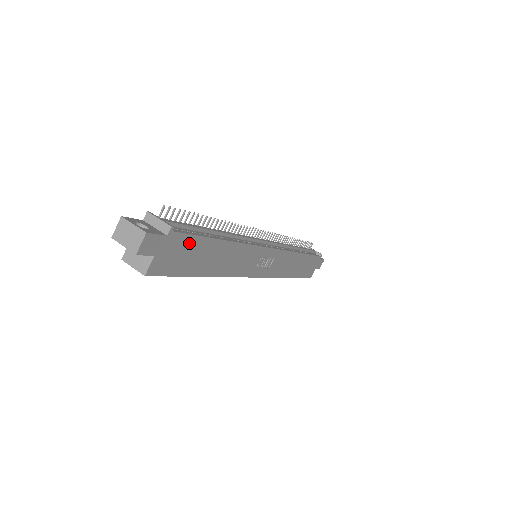
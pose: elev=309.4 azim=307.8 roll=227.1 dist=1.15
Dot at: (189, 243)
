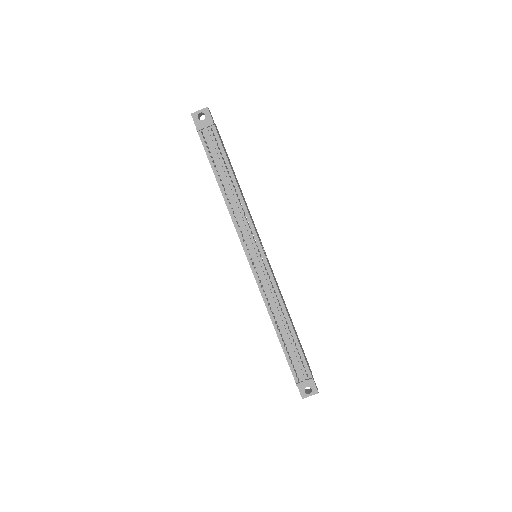
Dot at: (305, 358)
